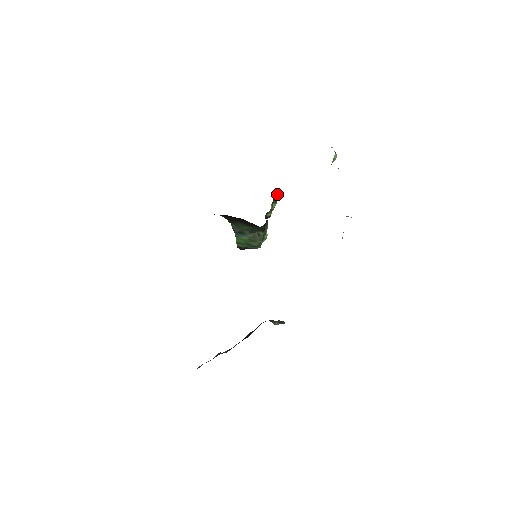
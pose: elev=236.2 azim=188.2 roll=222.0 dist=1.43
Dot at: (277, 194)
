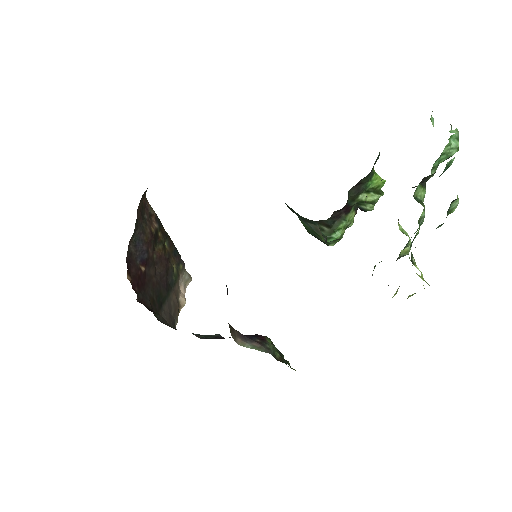
Dot at: (375, 181)
